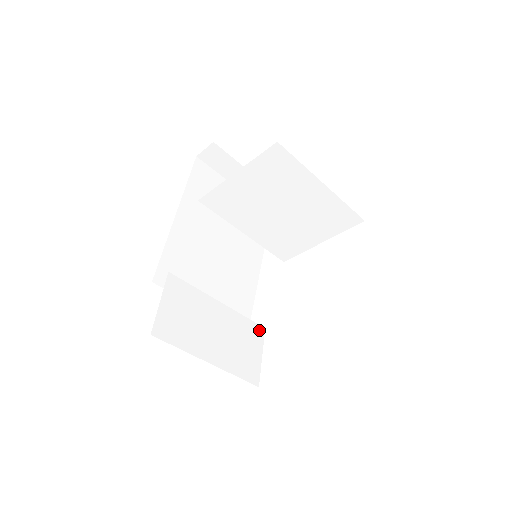
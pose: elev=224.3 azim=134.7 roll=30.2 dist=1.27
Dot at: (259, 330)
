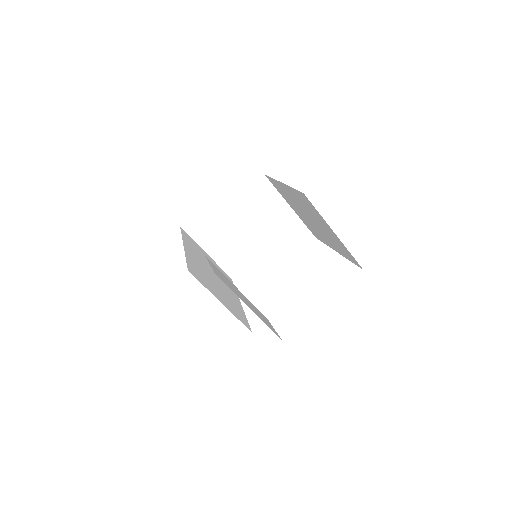
Dot at: (265, 317)
